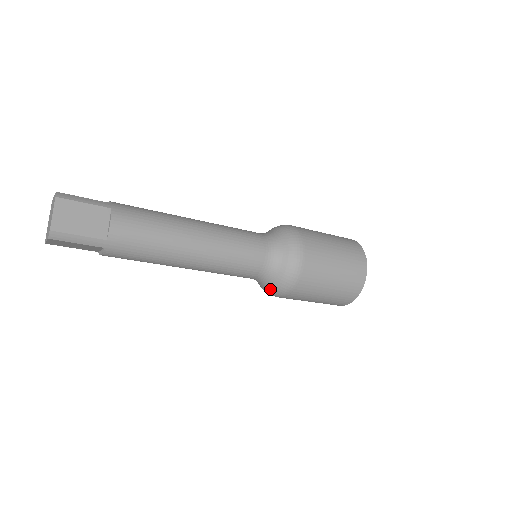
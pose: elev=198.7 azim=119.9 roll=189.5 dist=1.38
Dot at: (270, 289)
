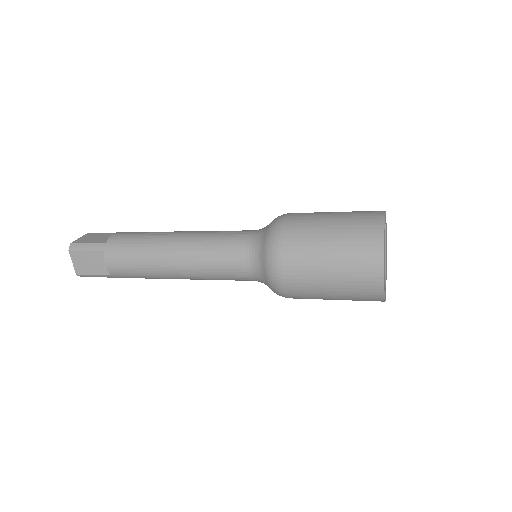
Dot at: occluded
